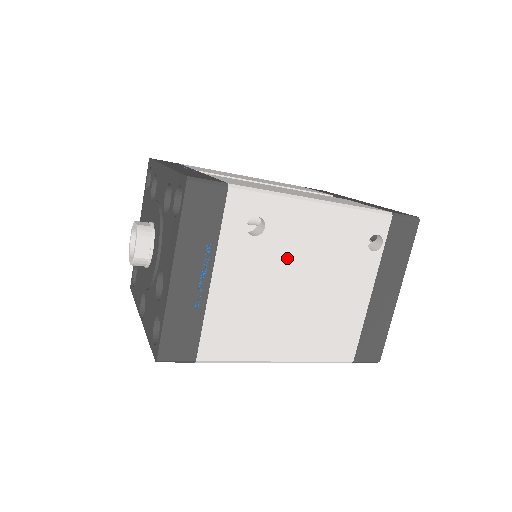
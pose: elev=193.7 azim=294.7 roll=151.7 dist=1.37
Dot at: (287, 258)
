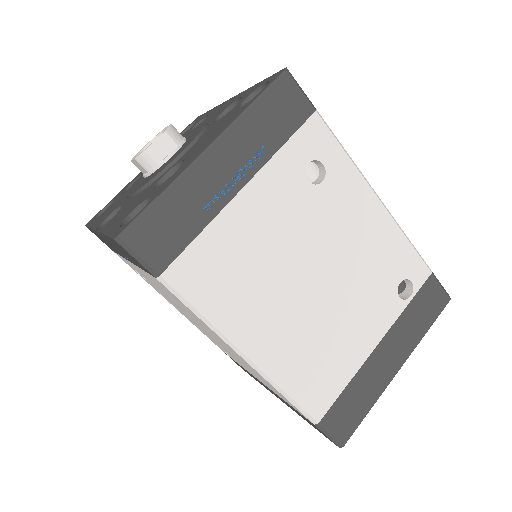
Dot at: (323, 233)
